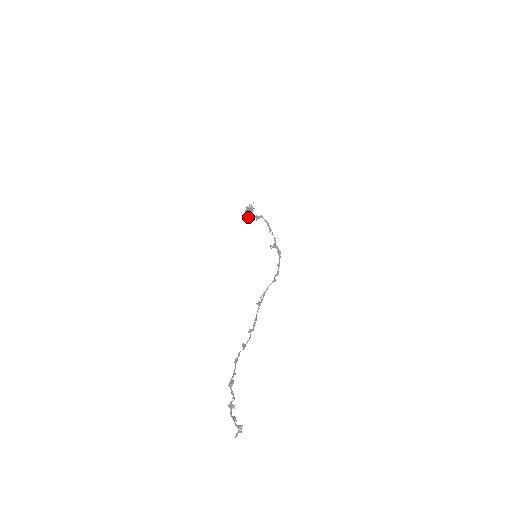
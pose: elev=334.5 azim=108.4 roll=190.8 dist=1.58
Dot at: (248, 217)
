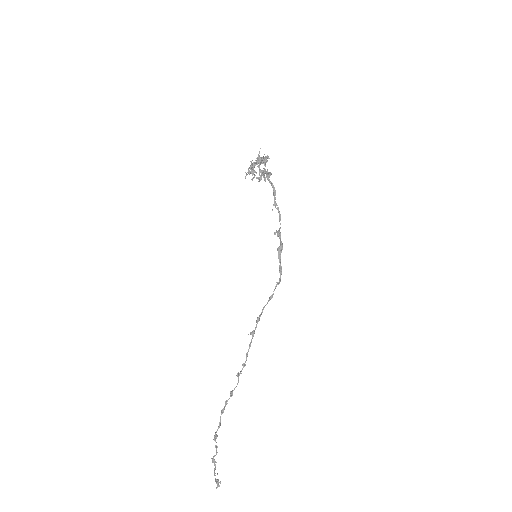
Dot at: occluded
